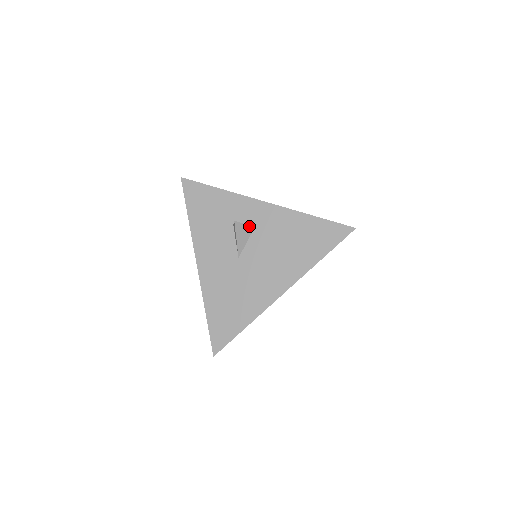
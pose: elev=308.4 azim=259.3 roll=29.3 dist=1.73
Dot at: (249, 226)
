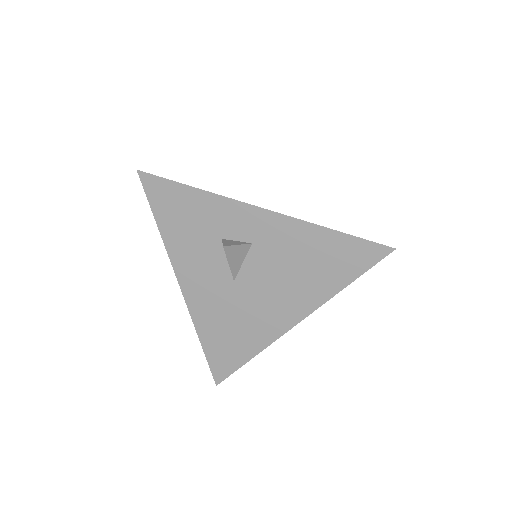
Dot at: (244, 244)
